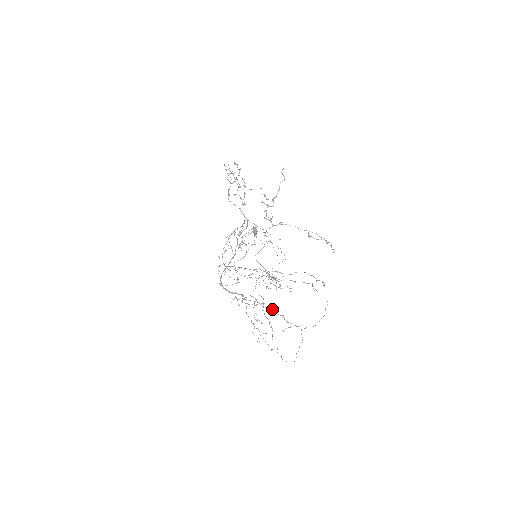
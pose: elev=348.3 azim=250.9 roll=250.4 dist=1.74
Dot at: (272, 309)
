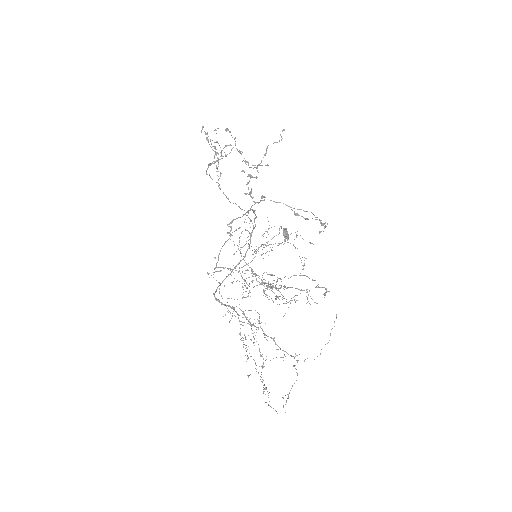
Dot at: (261, 328)
